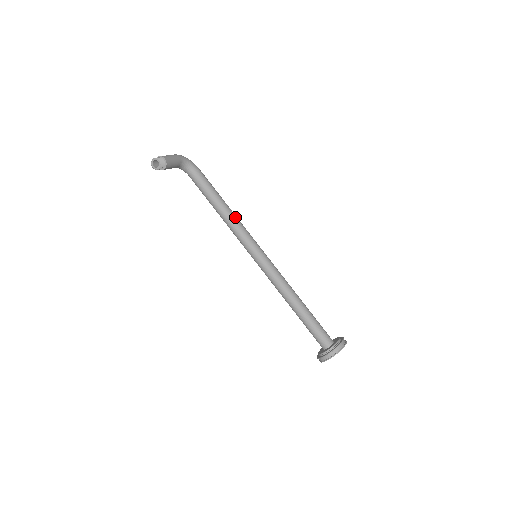
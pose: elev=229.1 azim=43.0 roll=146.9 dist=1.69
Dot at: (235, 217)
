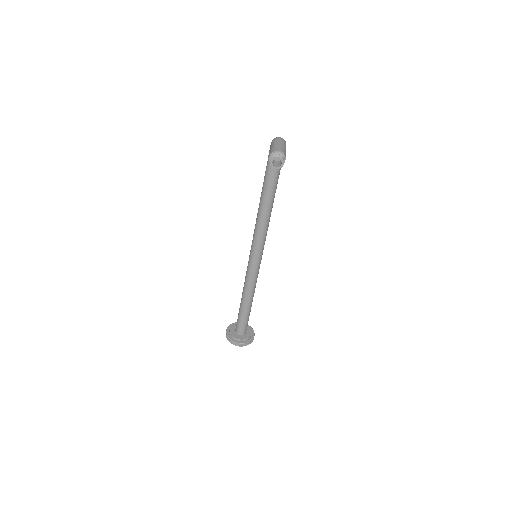
Dot at: occluded
